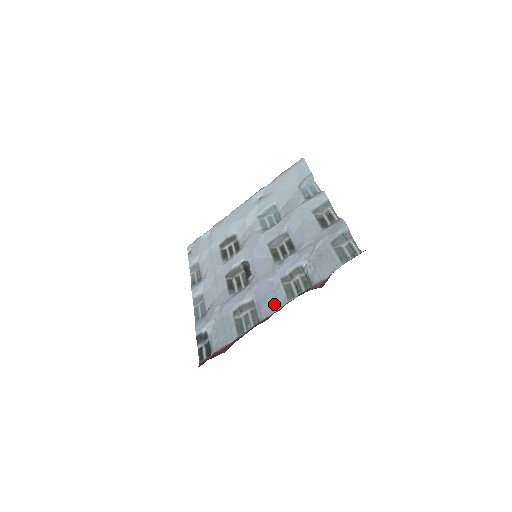
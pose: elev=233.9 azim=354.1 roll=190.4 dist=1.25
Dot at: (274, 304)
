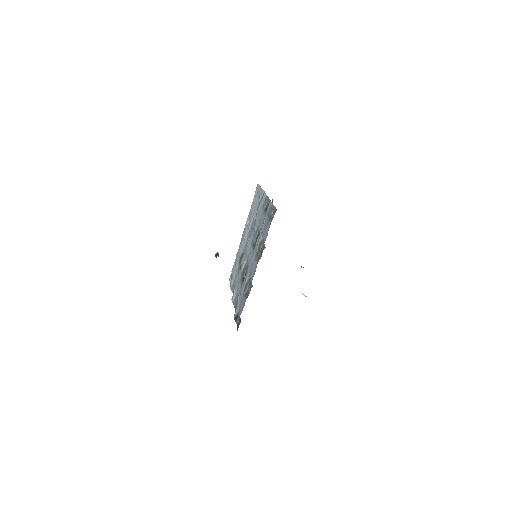
Dot at: (254, 270)
